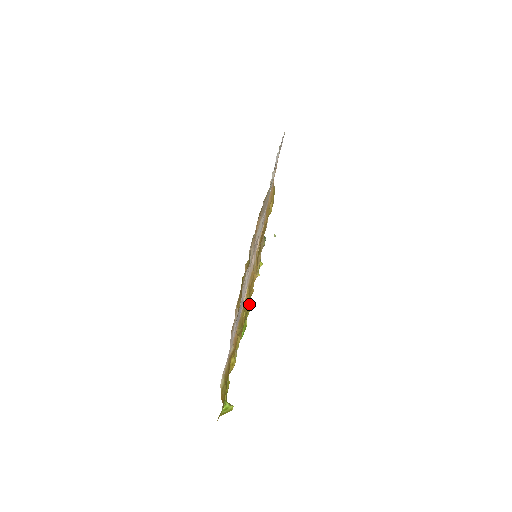
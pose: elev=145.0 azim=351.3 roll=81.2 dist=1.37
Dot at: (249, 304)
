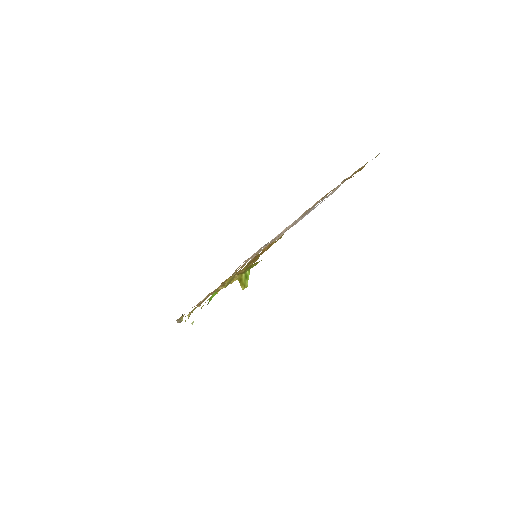
Dot at: occluded
